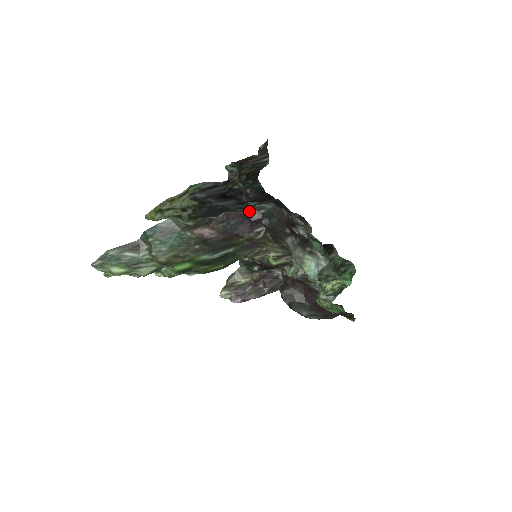
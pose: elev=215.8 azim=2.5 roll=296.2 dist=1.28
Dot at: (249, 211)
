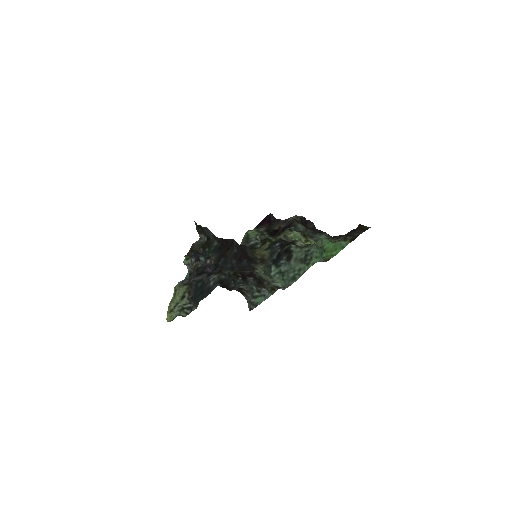
Dot at: occluded
